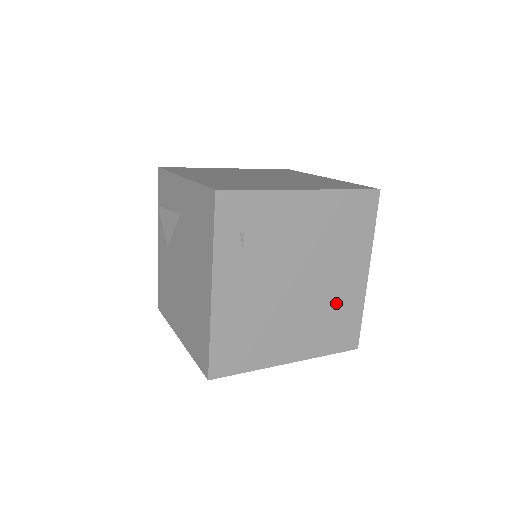
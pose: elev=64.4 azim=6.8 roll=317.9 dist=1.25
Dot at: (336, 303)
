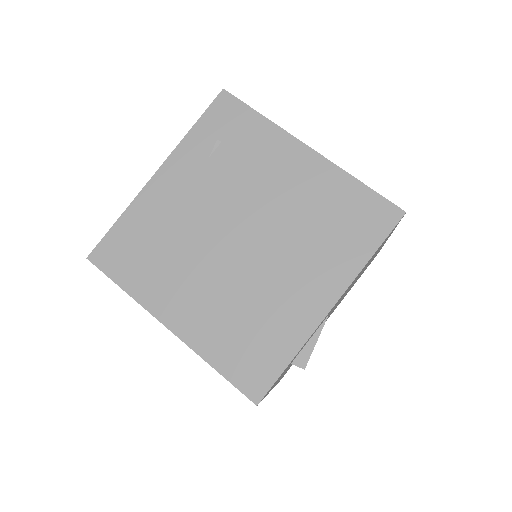
Dot at: (267, 307)
